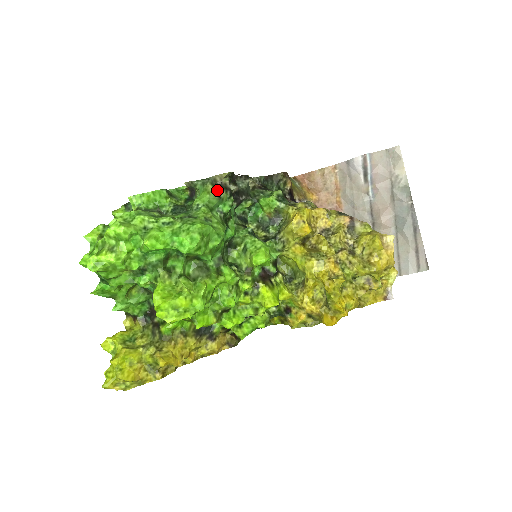
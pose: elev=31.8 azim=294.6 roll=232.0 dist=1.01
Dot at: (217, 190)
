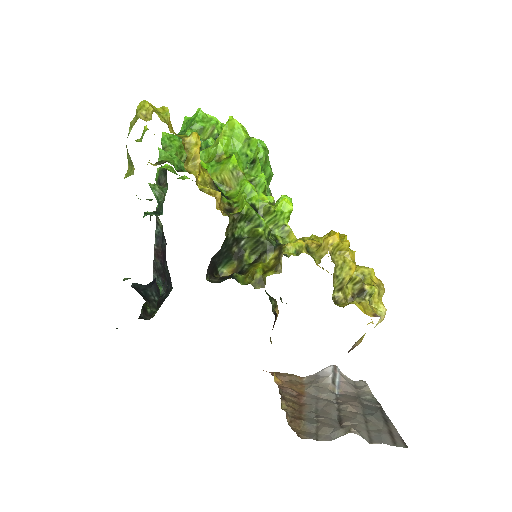
Dot at: (269, 189)
